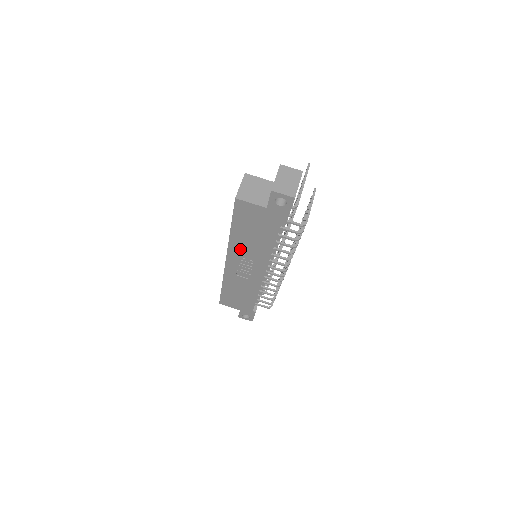
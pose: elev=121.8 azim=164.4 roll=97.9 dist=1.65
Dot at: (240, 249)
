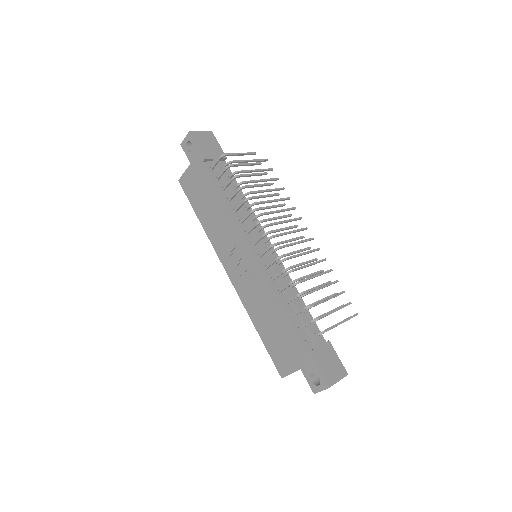
Dot at: (218, 238)
